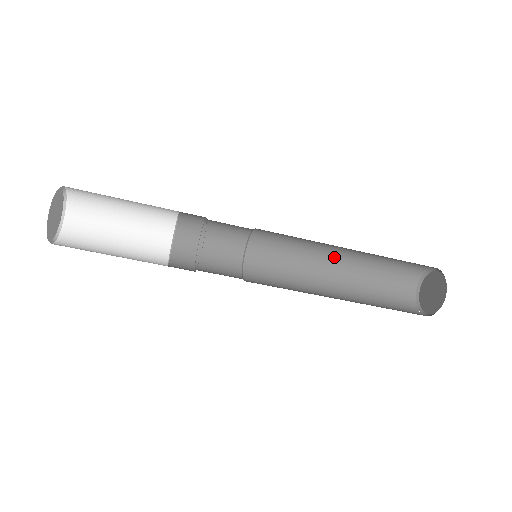
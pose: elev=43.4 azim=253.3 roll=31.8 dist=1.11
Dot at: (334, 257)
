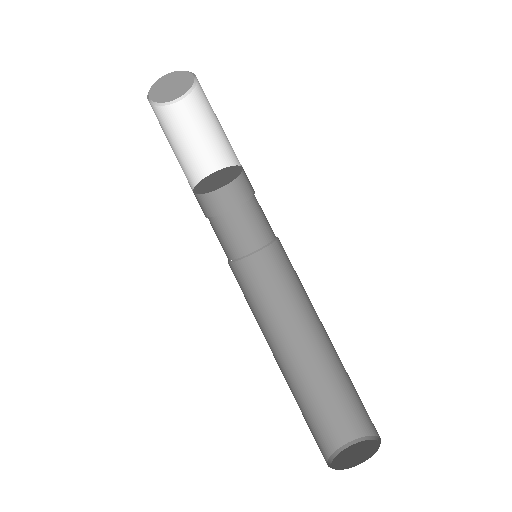
Dot at: (297, 340)
